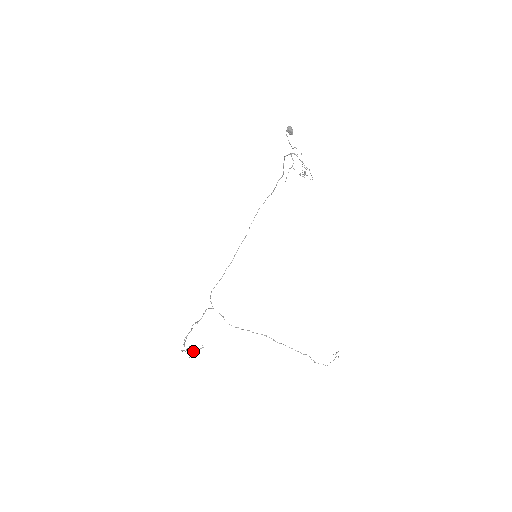
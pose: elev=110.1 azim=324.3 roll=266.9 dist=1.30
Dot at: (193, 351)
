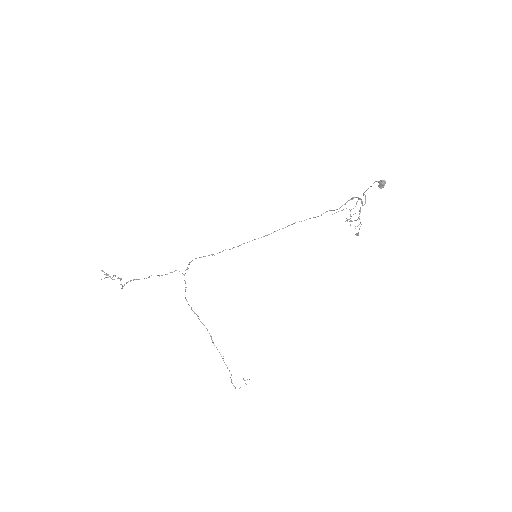
Dot at: (110, 276)
